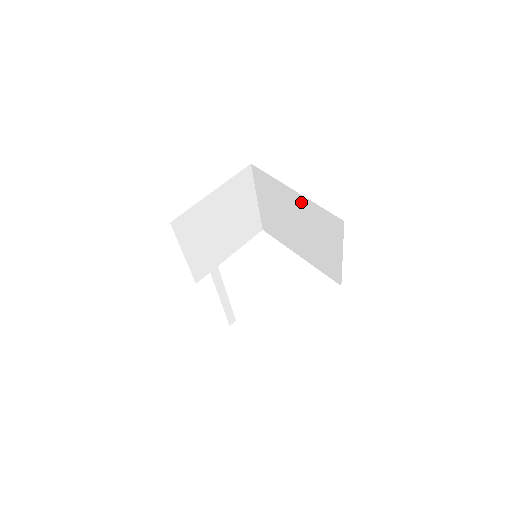
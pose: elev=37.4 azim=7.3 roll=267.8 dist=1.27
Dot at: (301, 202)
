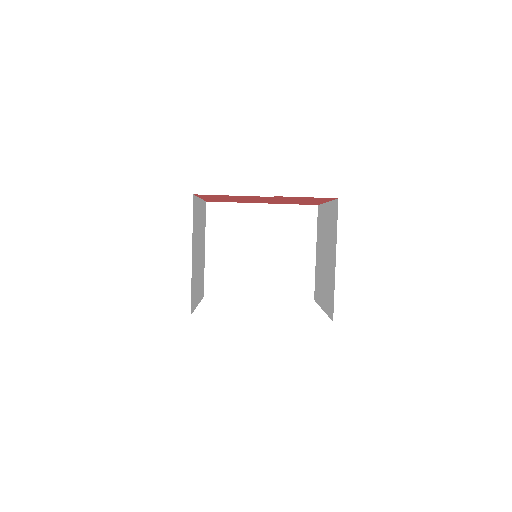
Dot at: (269, 213)
